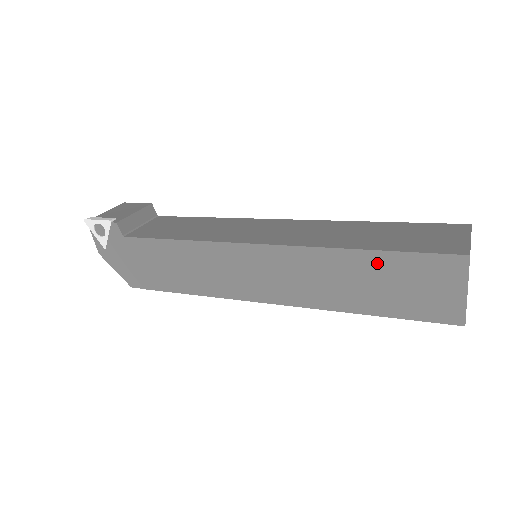
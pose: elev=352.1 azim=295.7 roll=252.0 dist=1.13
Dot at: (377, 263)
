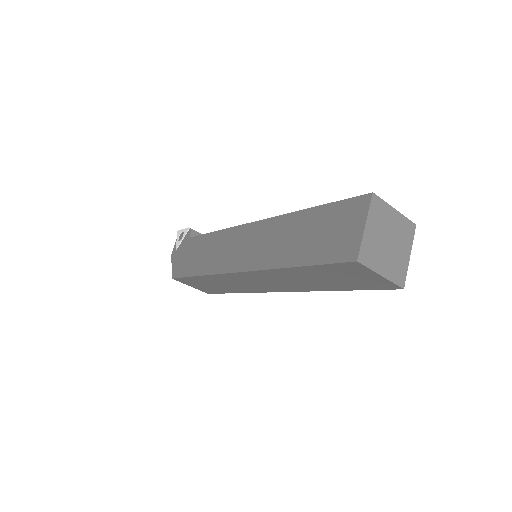
Dot at: (314, 217)
